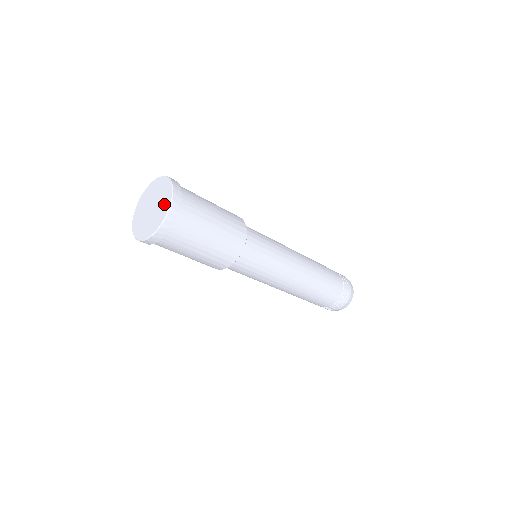
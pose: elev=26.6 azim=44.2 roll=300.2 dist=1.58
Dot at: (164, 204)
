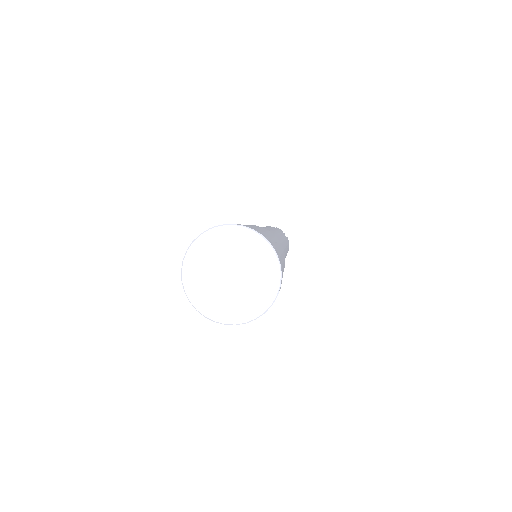
Dot at: (260, 257)
